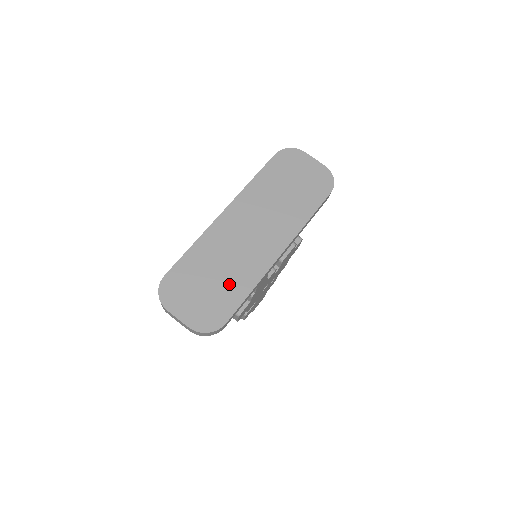
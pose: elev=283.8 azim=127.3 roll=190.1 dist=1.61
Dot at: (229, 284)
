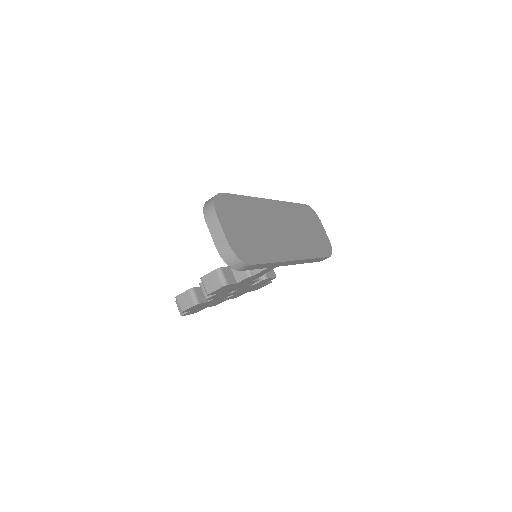
Dot at: (262, 243)
